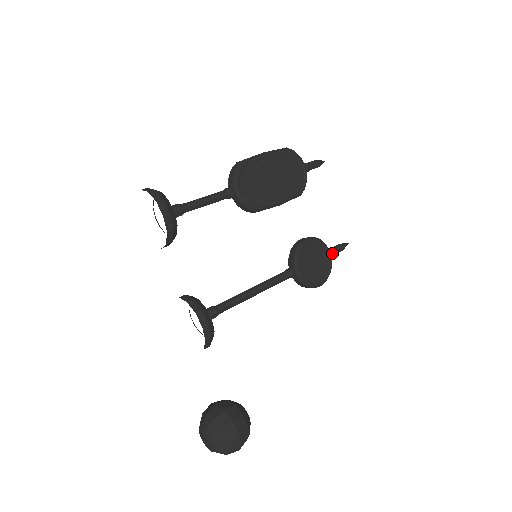
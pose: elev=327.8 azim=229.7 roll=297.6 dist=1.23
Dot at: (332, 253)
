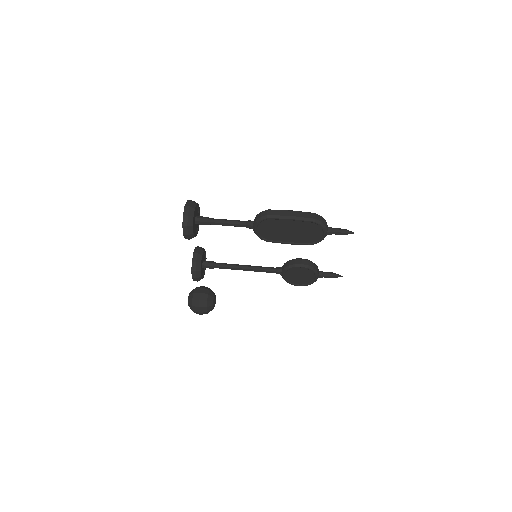
Dot at: (320, 277)
